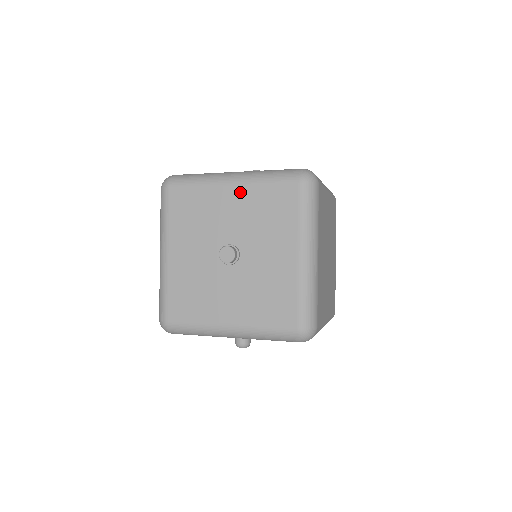
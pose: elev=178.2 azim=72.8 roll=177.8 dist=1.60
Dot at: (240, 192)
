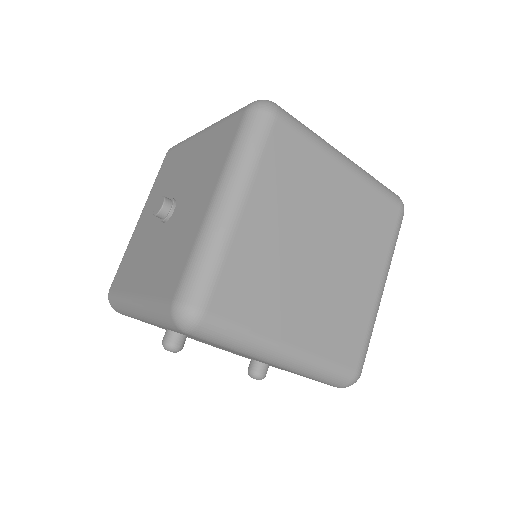
Dot at: (202, 140)
